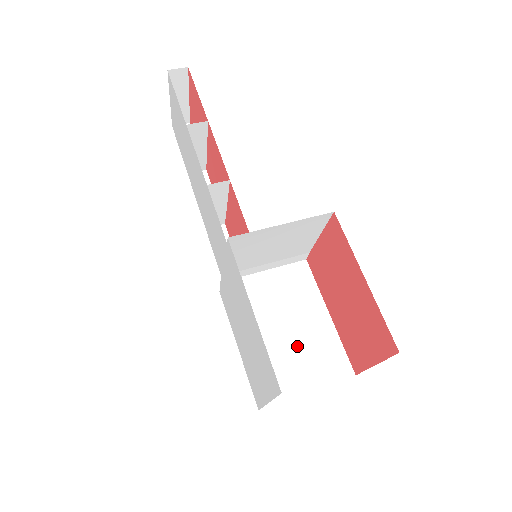
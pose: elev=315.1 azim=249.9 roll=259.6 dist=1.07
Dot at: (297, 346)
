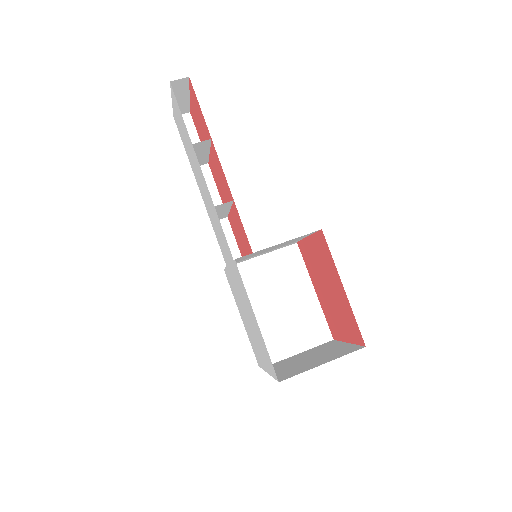
Dot at: (288, 319)
